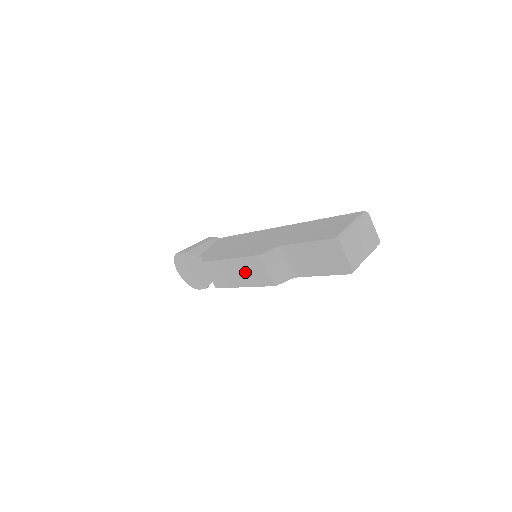
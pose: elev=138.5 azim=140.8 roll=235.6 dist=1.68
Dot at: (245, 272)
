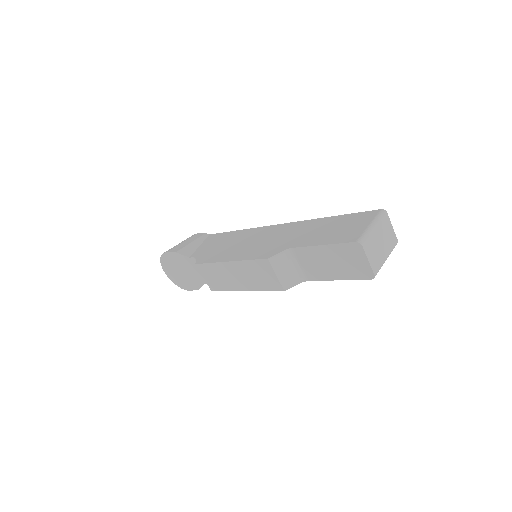
Dot at: (248, 276)
